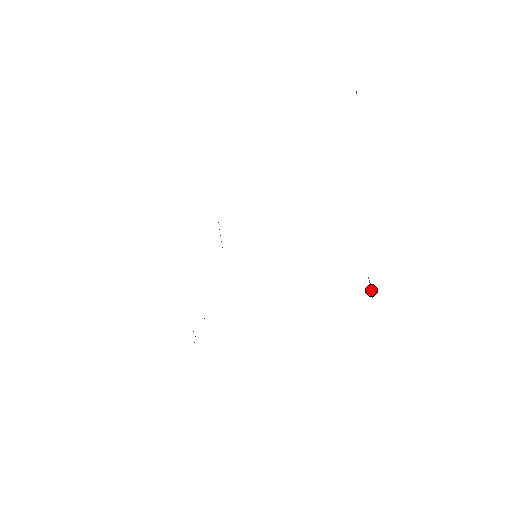
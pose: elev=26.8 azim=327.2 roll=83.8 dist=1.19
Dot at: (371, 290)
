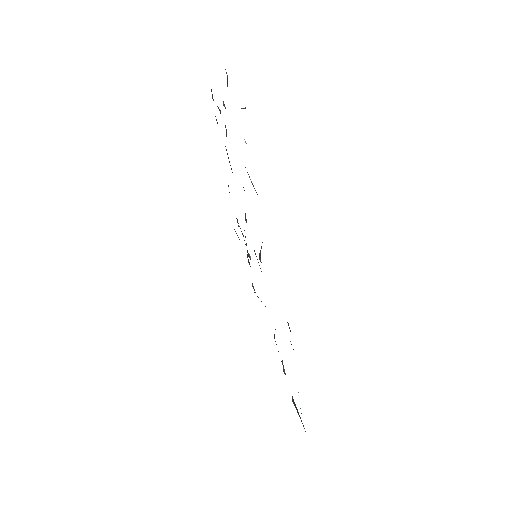
Dot at: occluded
